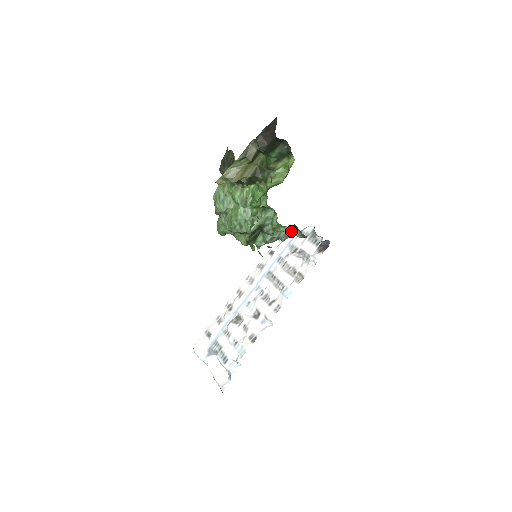
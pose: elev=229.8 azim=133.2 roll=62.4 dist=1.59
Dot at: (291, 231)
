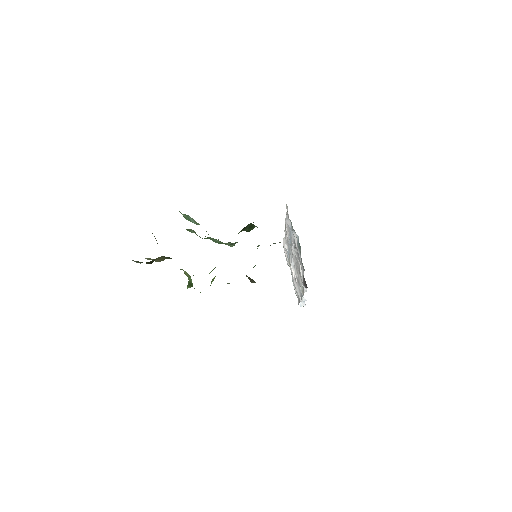
Dot at: occluded
